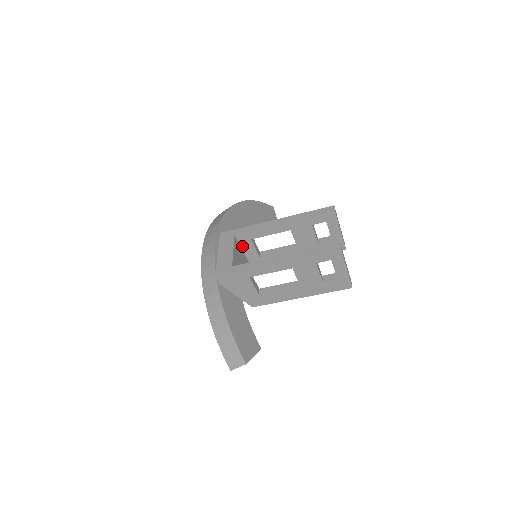
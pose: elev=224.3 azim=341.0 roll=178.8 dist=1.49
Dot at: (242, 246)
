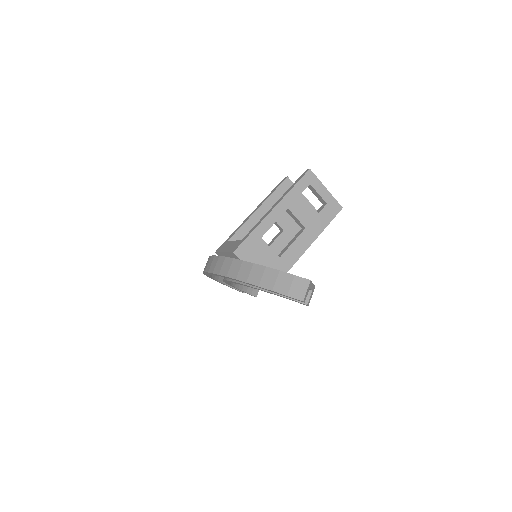
Dot at: occluded
